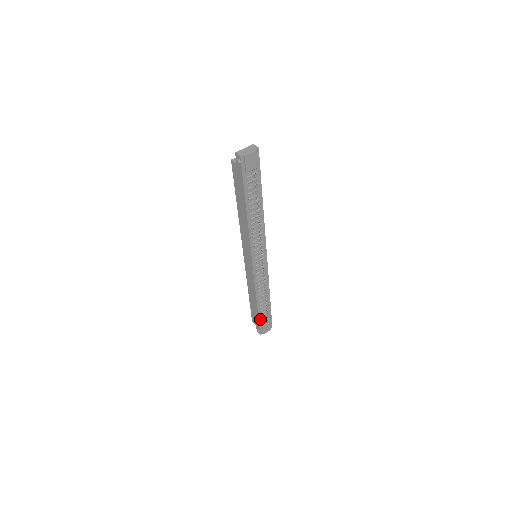
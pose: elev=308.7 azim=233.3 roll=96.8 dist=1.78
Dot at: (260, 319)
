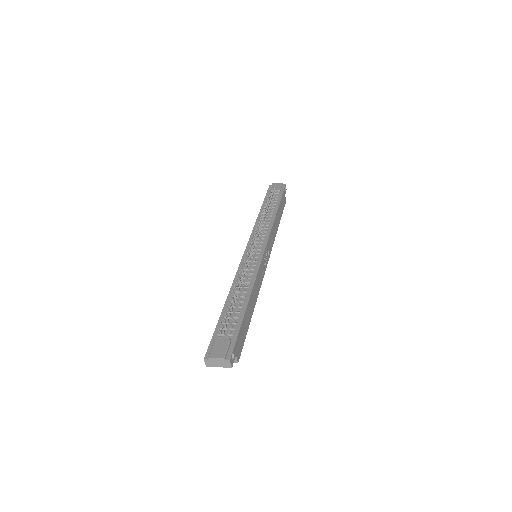
Dot at: (219, 328)
